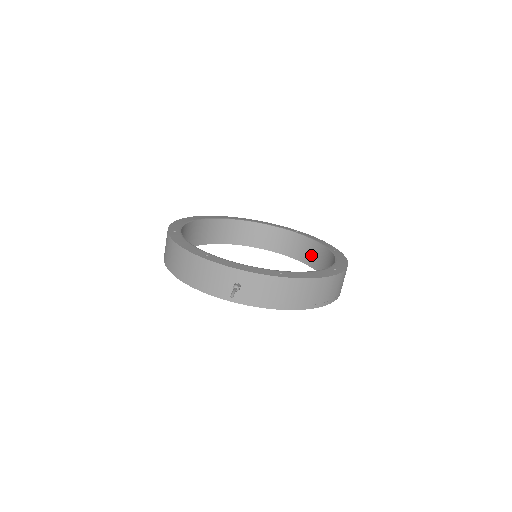
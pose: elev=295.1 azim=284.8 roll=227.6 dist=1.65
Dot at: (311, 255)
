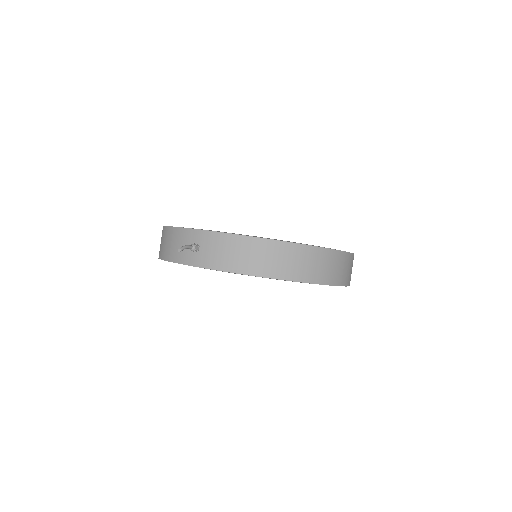
Dot at: occluded
